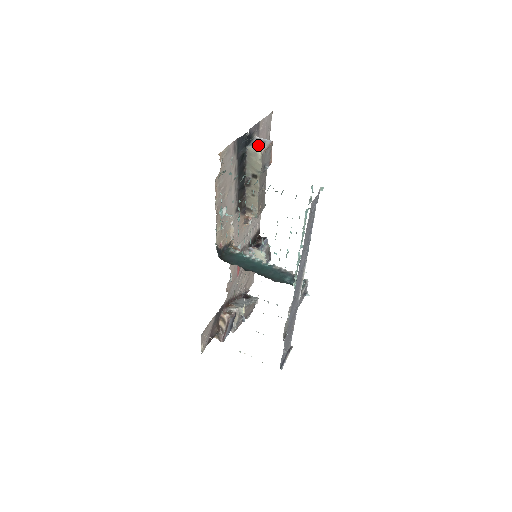
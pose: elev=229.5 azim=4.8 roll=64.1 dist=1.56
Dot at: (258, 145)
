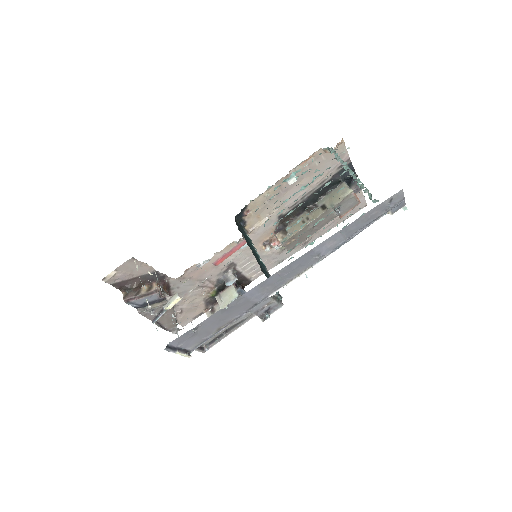
Dot at: occluded
